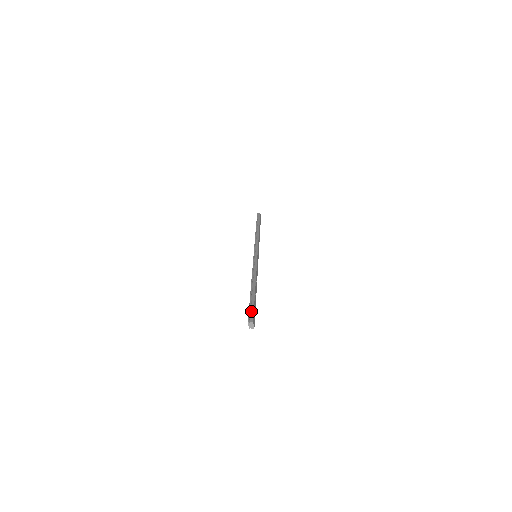
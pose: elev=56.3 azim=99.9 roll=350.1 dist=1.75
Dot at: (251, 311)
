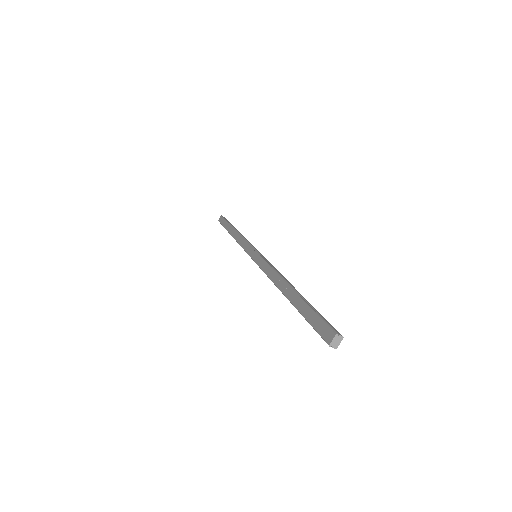
Dot at: occluded
